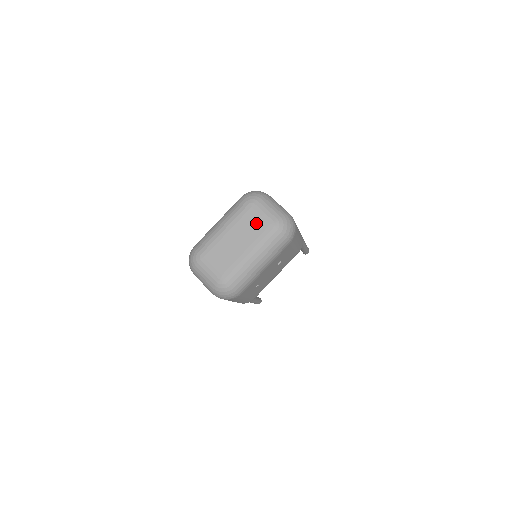
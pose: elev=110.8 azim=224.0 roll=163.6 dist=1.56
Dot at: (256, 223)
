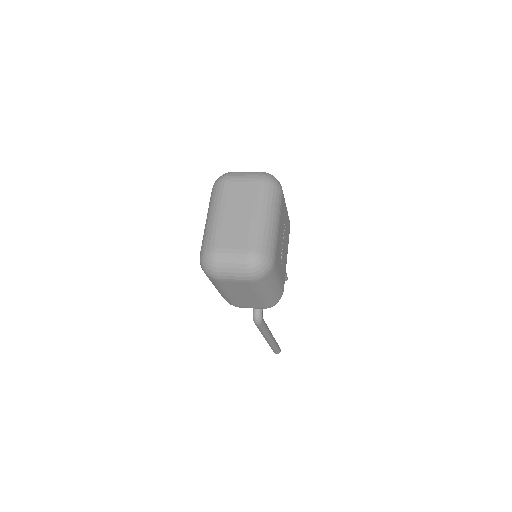
Dot at: (243, 190)
